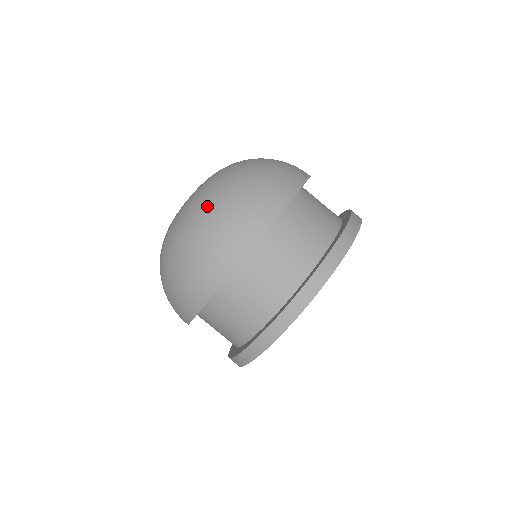
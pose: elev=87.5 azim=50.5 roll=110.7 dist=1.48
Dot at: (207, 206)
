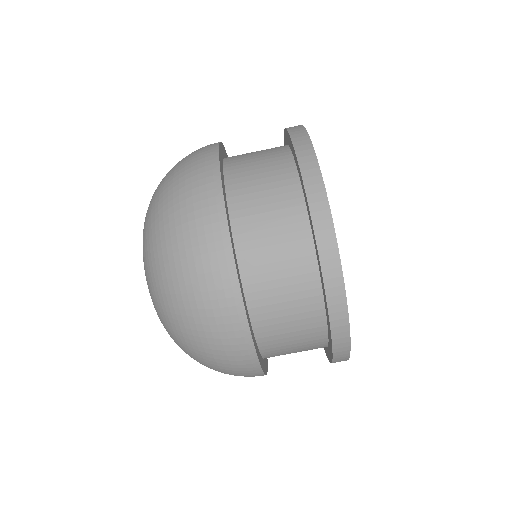
Dot at: (181, 340)
